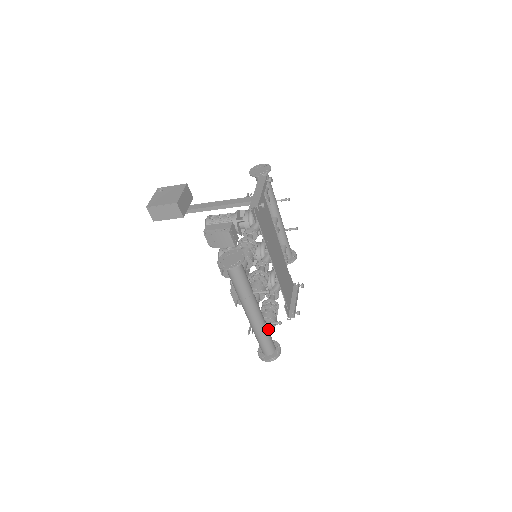
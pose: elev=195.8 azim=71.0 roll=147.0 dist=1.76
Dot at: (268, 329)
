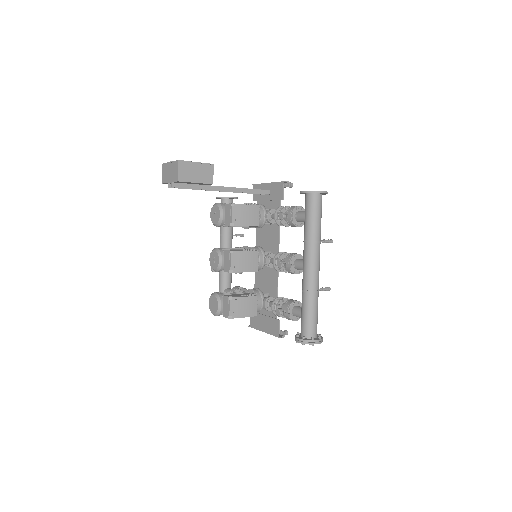
Dot at: occluded
